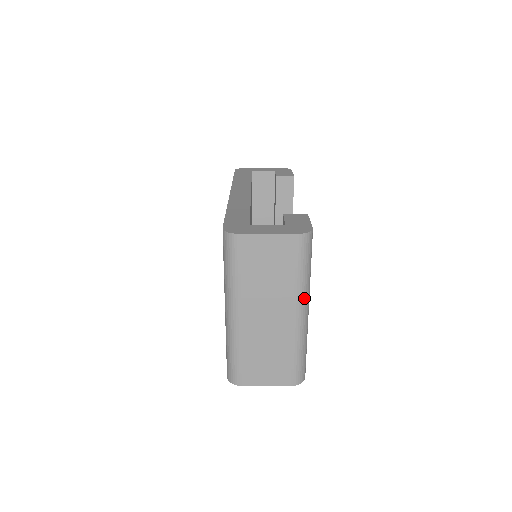
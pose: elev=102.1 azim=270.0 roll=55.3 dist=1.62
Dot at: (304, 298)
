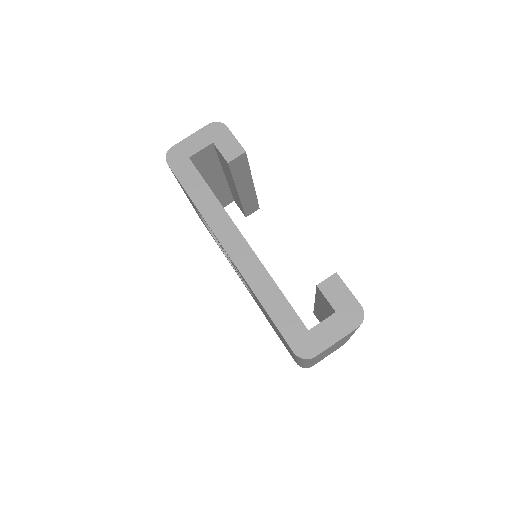
Dot at: occluded
